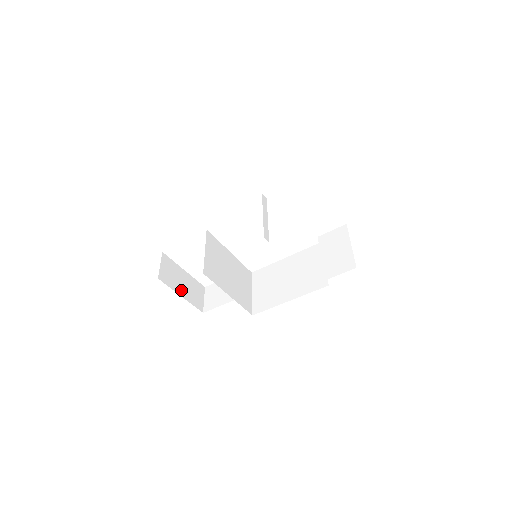
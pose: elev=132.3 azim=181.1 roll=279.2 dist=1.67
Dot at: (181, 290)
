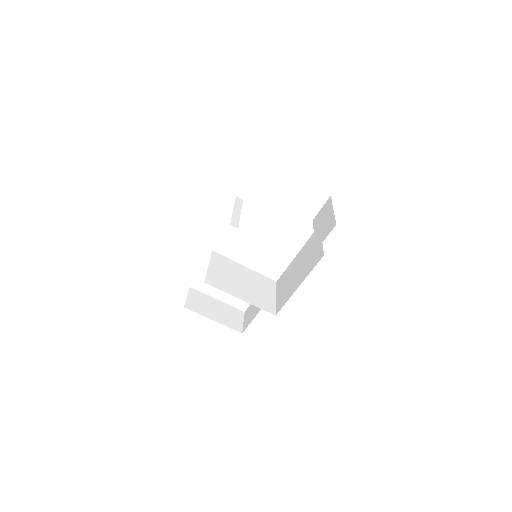
Dot at: (213, 315)
